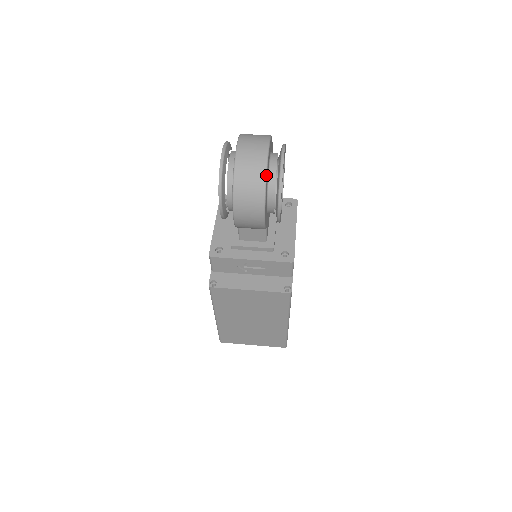
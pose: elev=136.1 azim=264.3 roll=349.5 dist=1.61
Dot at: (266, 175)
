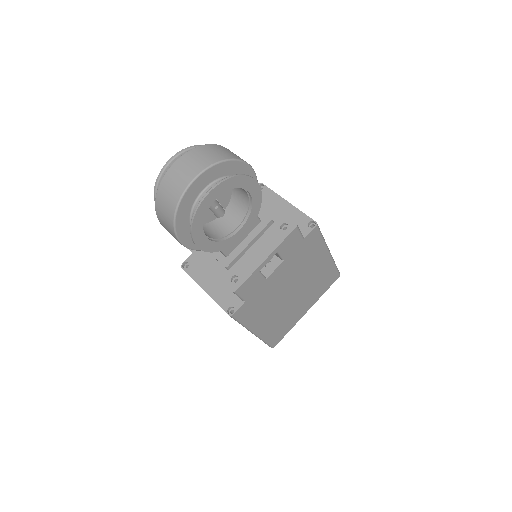
Dot at: (177, 208)
